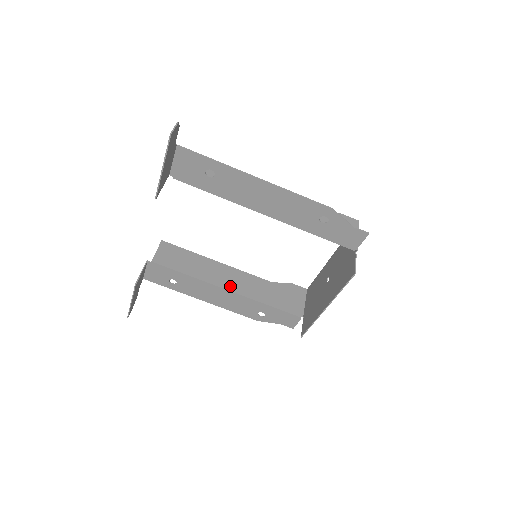
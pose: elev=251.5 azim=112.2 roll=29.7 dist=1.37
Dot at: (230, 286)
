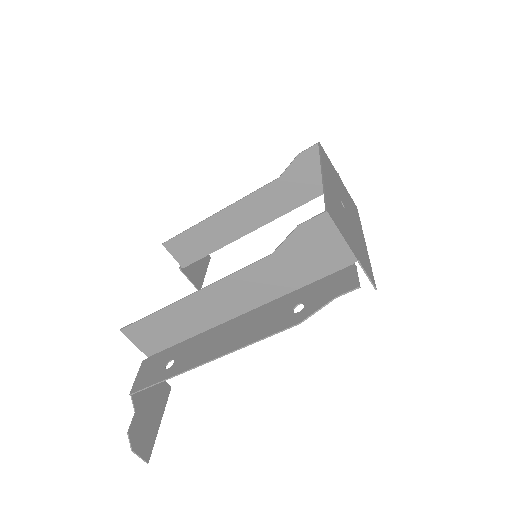
Dot at: (253, 225)
